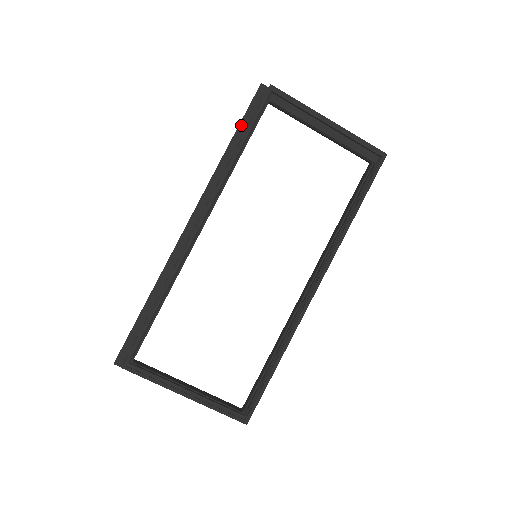
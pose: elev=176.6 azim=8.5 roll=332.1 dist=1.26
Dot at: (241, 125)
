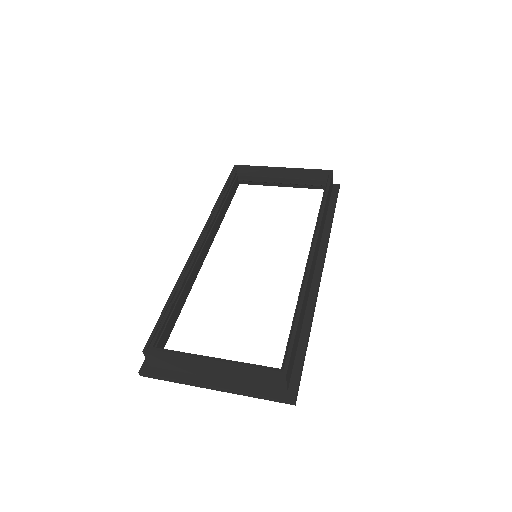
Dot at: occluded
